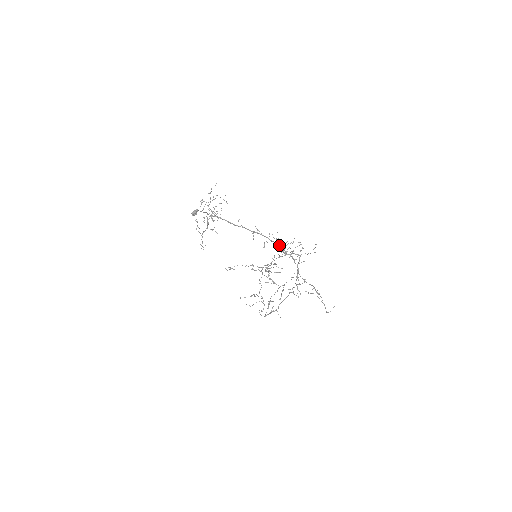
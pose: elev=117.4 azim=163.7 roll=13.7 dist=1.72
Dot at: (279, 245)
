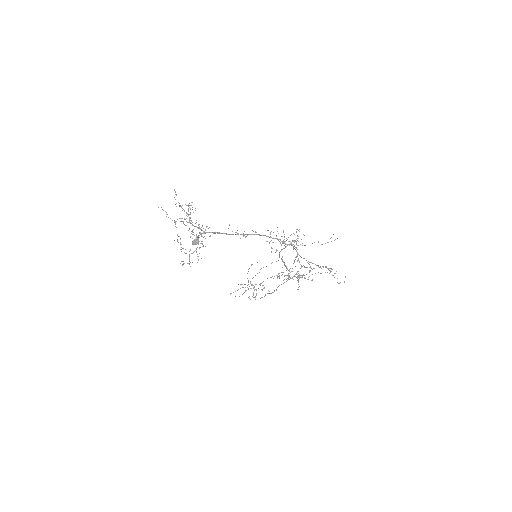
Dot at: (280, 239)
